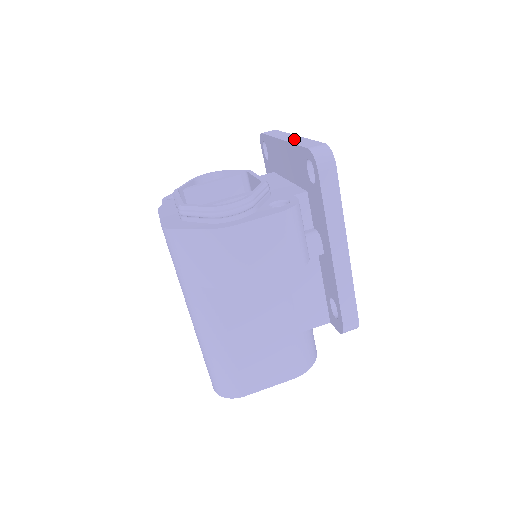
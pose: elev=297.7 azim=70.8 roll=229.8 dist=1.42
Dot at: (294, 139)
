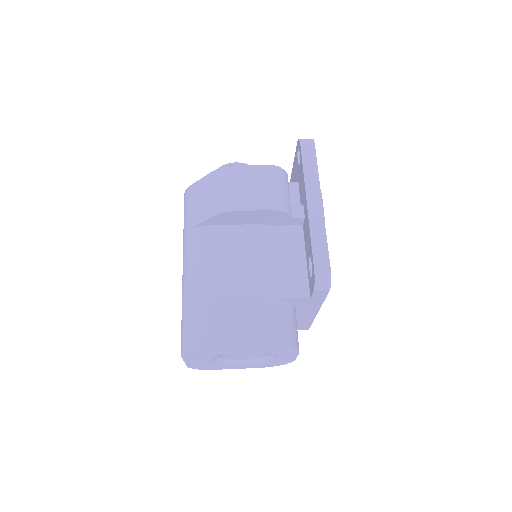
Dot at: occluded
